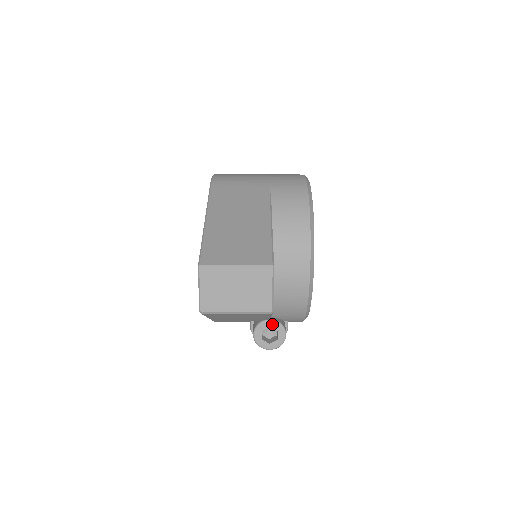
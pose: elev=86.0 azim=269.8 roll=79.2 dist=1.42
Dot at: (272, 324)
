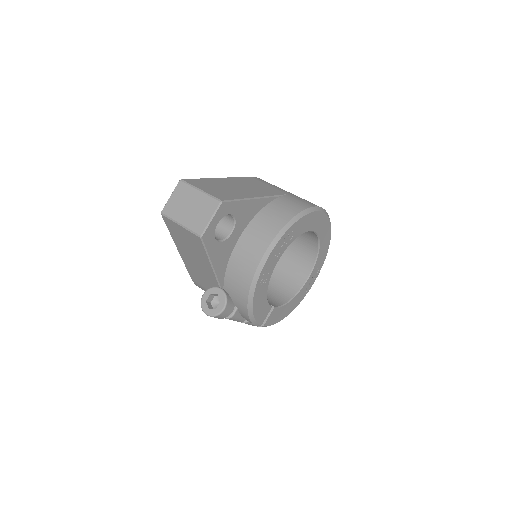
Dot at: (220, 293)
